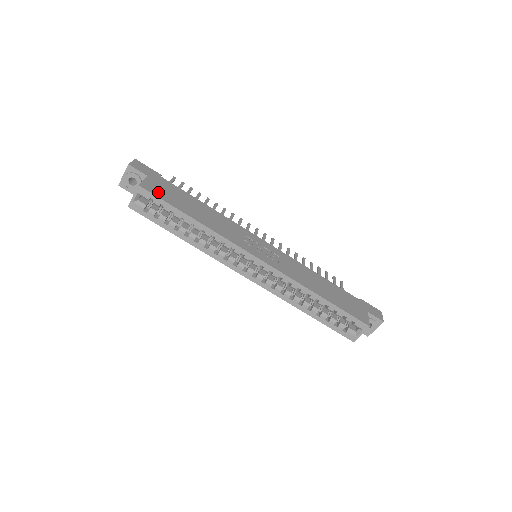
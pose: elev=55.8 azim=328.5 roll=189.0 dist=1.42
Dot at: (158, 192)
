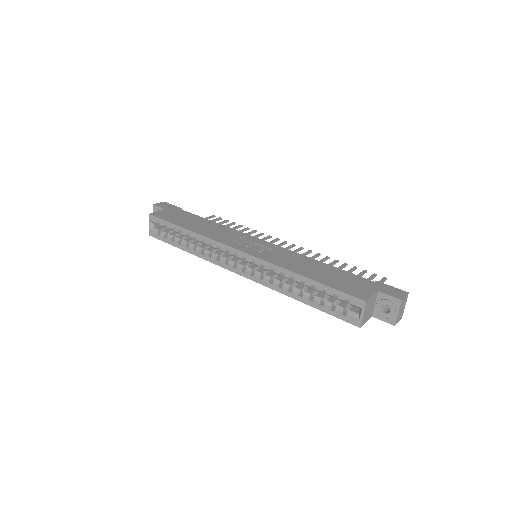
Dot at: (165, 216)
